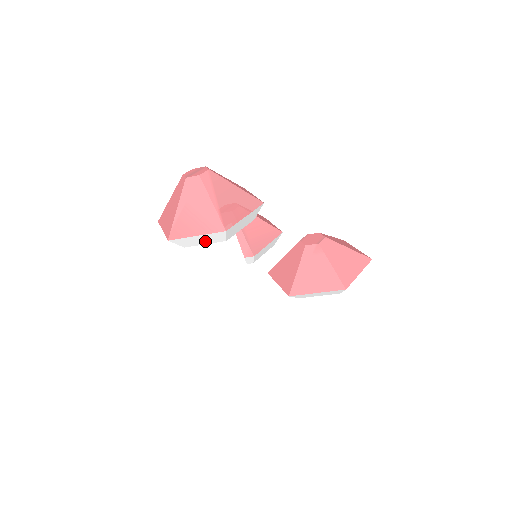
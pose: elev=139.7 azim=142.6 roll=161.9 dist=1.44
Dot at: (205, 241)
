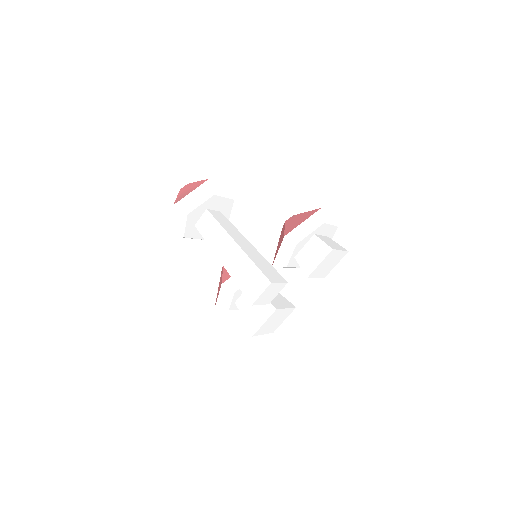
Dot at: (200, 199)
